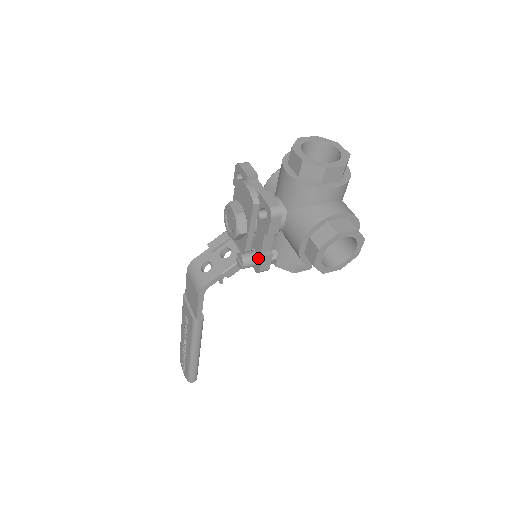
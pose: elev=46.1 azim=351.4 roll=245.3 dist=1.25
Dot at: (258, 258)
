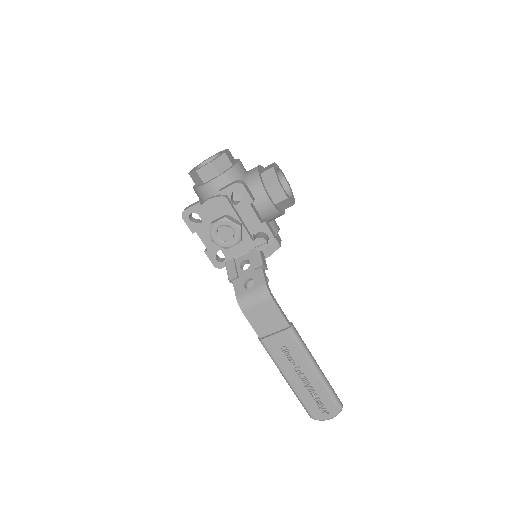
Dot at: (264, 231)
